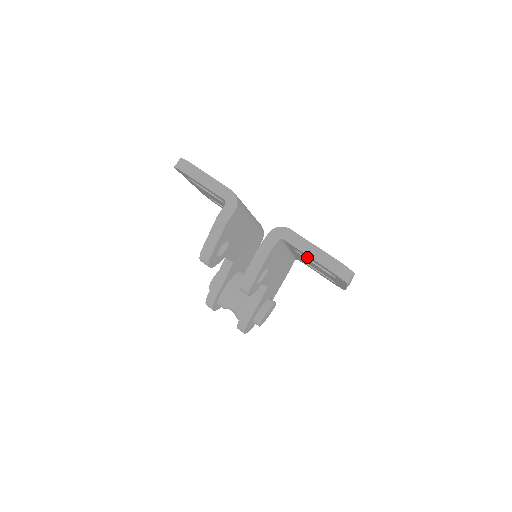
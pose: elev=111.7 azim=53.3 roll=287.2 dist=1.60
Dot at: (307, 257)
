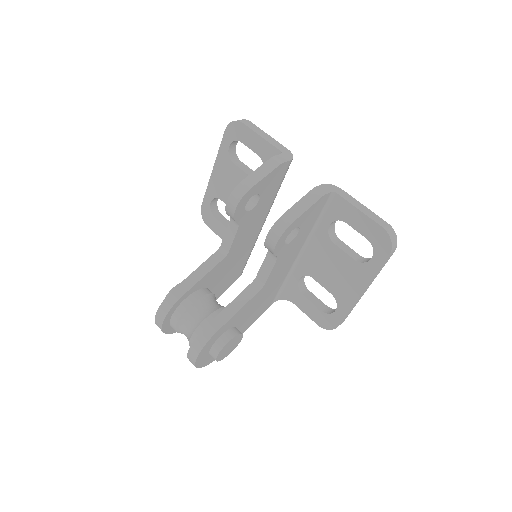
Dot at: (349, 225)
